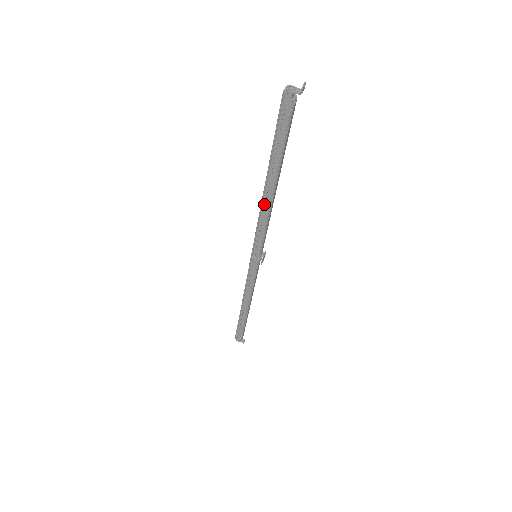
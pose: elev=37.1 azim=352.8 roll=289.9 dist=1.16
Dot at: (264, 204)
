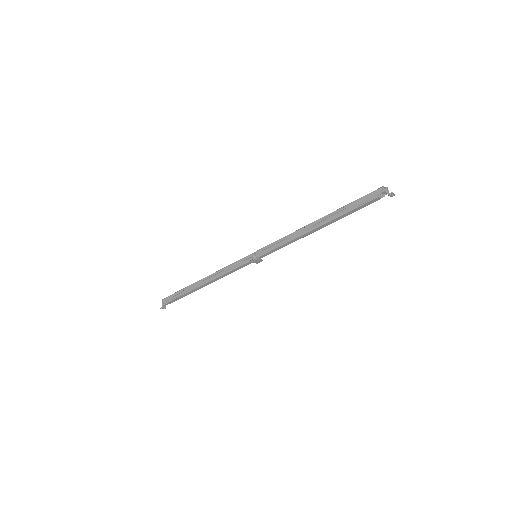
Dot at: (303, 229)
